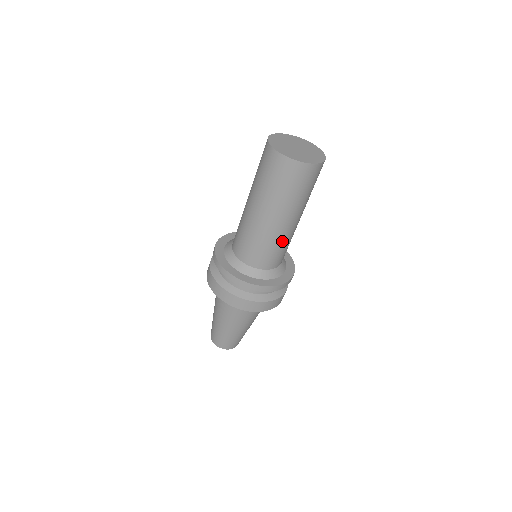
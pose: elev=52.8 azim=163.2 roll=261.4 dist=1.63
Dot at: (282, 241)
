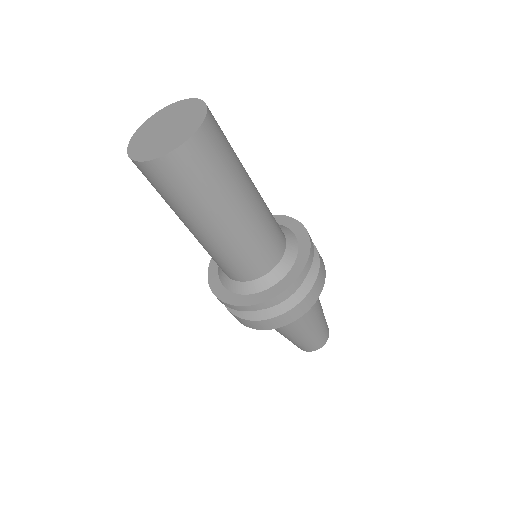
Dot at: (250, 239)
